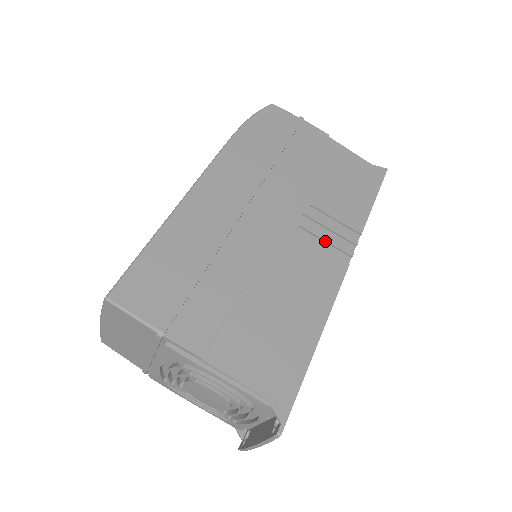
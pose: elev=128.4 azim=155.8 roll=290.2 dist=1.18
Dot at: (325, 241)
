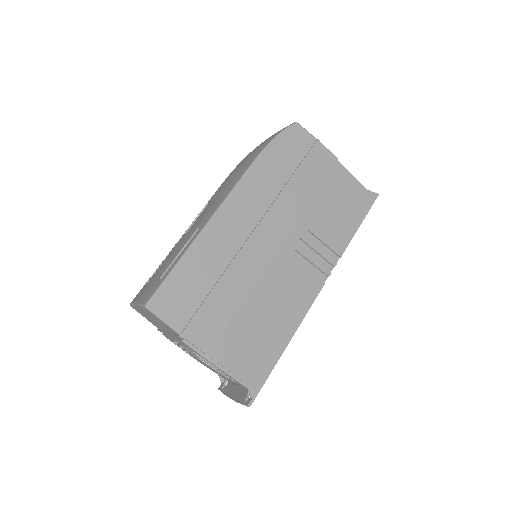
Dot at: (311, 263)
